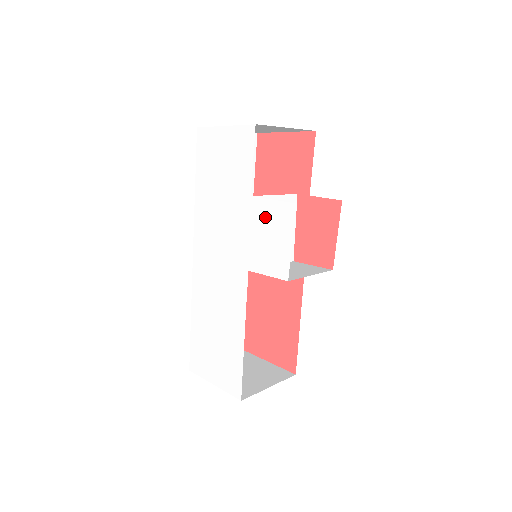
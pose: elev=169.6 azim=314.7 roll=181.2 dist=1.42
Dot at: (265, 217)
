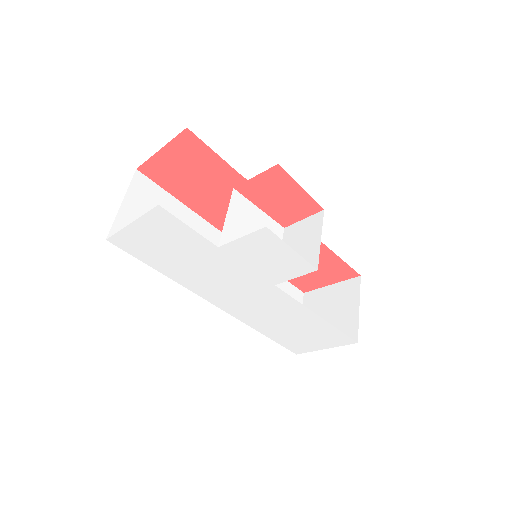
Dot at: (248, 251)
